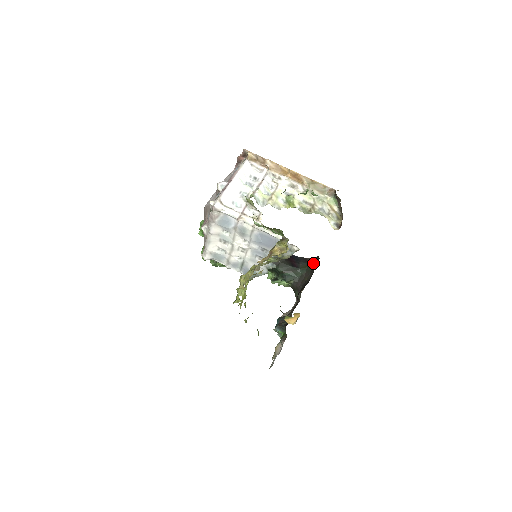
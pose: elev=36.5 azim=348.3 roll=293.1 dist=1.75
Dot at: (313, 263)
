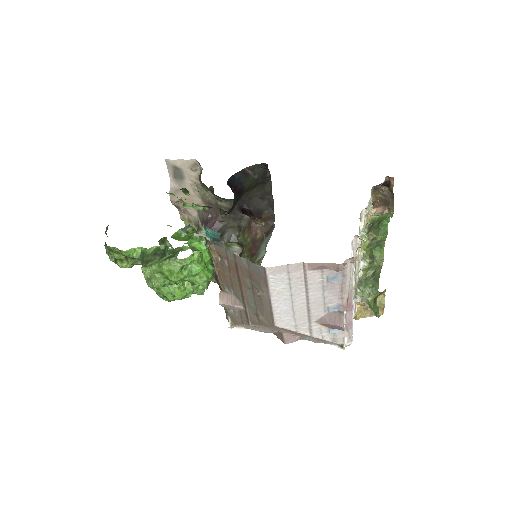
Dot at: (260, 177)
